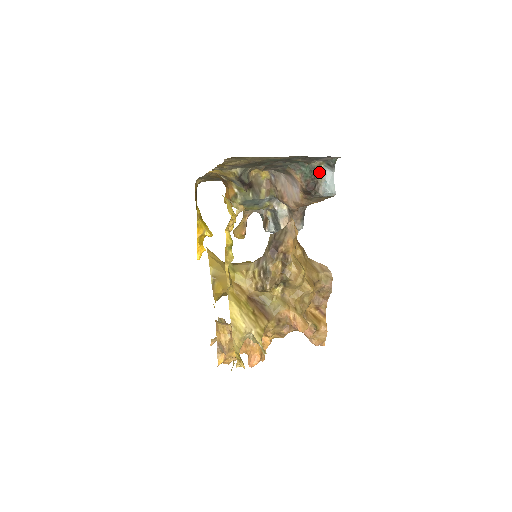
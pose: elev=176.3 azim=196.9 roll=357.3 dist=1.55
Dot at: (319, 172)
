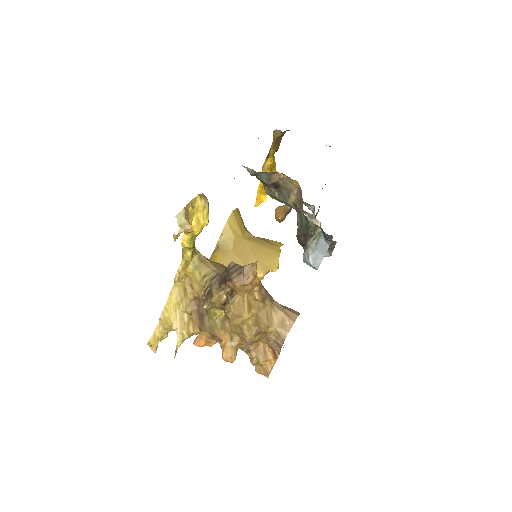
Dot at: (313, 233)
